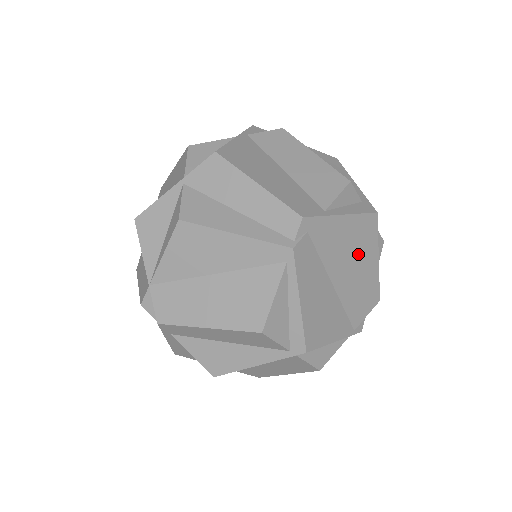
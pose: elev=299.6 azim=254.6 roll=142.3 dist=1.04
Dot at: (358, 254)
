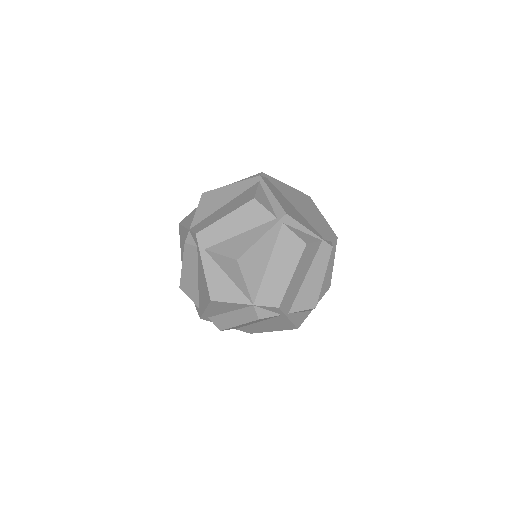
Dot at: (306, 205)
